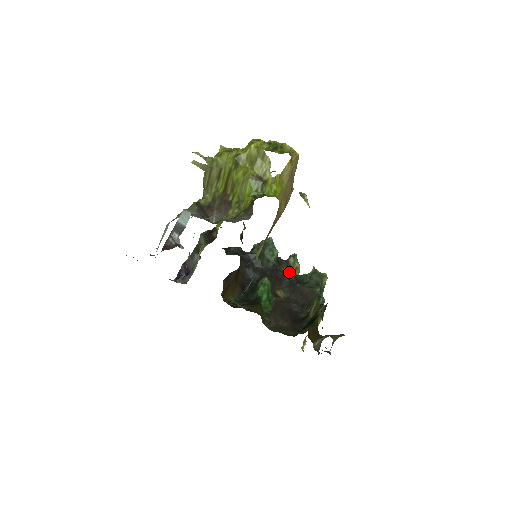
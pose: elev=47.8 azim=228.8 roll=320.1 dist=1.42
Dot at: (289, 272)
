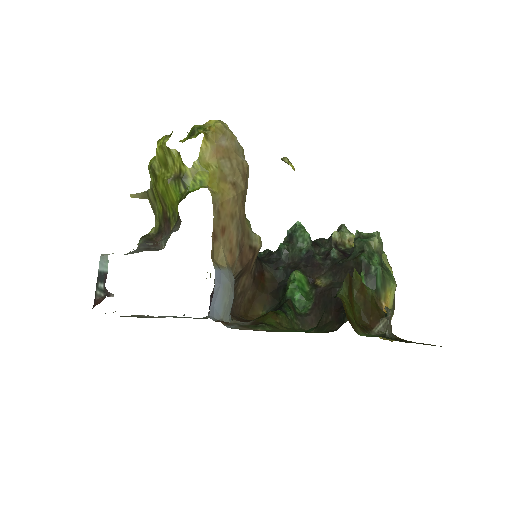
Dot at: (329, 251)
